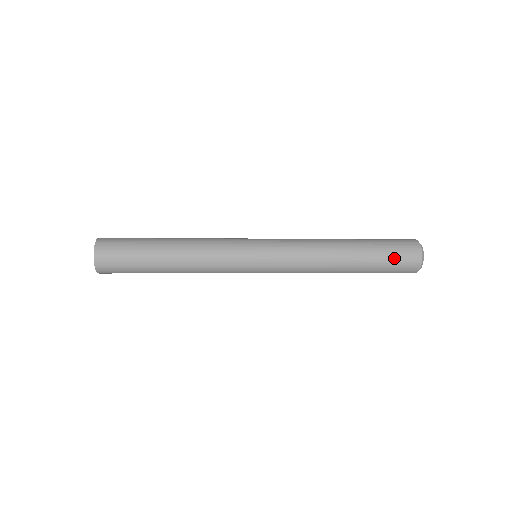
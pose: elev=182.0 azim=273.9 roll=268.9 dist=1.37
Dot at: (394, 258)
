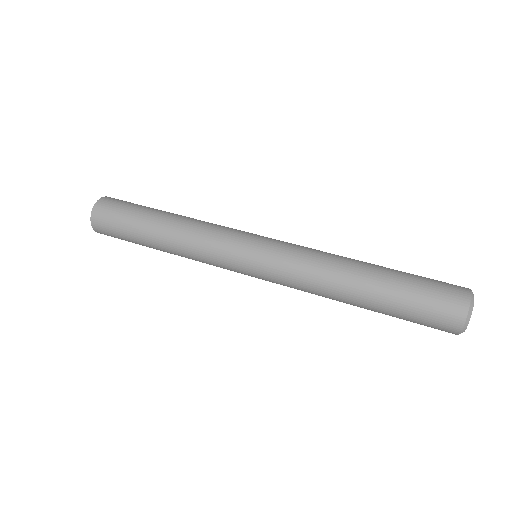
Dot at: (417, 323)
